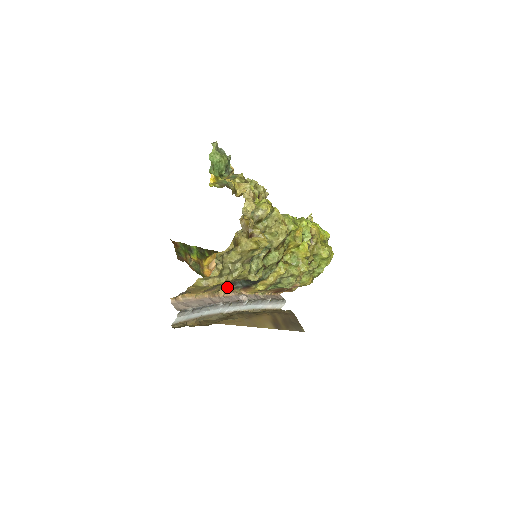
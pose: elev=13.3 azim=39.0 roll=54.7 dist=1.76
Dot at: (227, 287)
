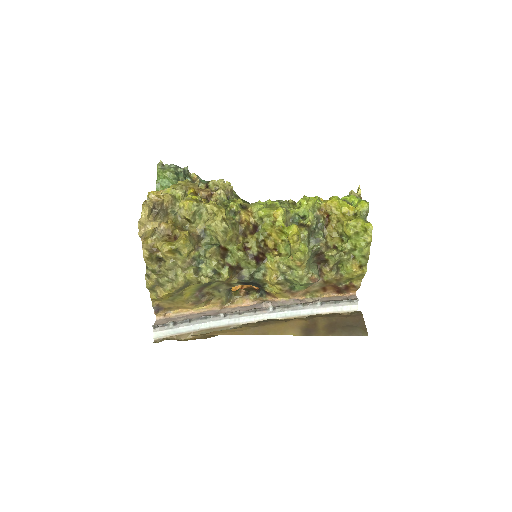
Dot at: (246, 296)
